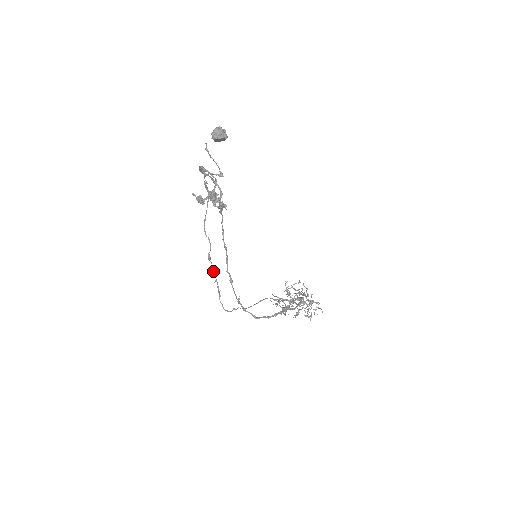
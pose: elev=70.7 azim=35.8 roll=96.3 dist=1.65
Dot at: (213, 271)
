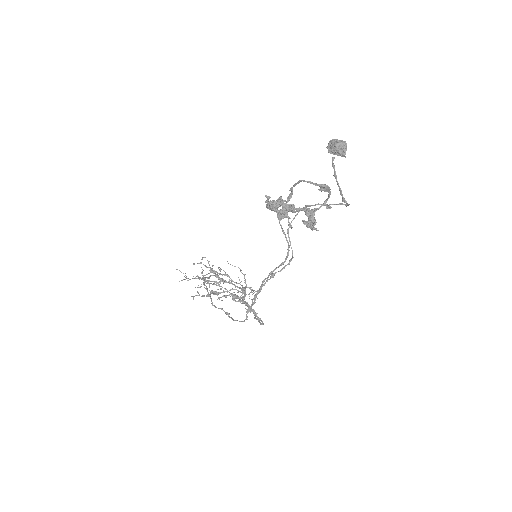
Dot at: occluded
